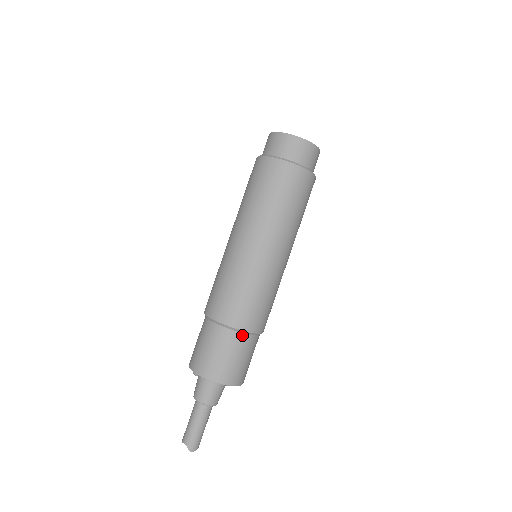
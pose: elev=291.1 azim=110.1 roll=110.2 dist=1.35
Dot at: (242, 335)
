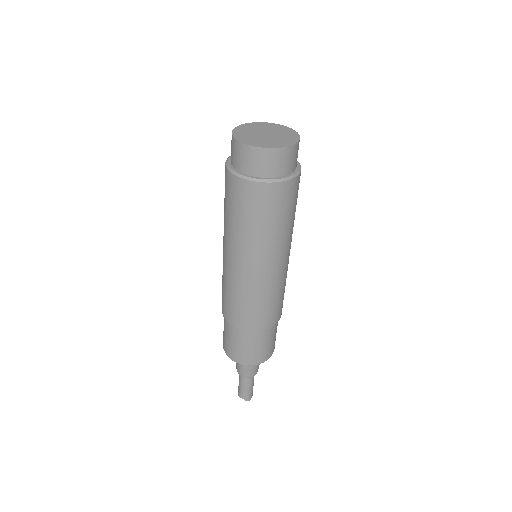
Dot at: (265, 331)
